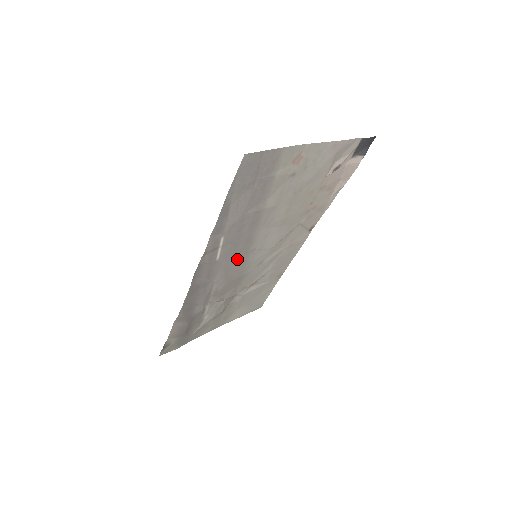
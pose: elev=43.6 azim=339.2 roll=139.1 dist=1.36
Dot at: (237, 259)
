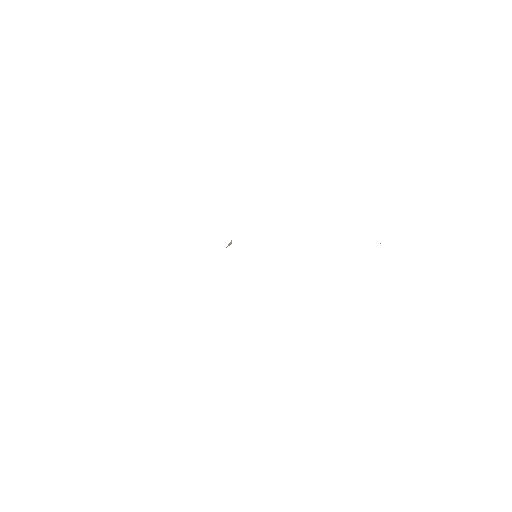
Dot at: occluded
